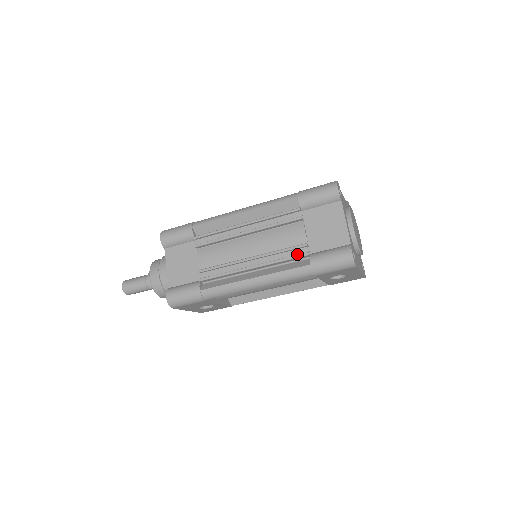
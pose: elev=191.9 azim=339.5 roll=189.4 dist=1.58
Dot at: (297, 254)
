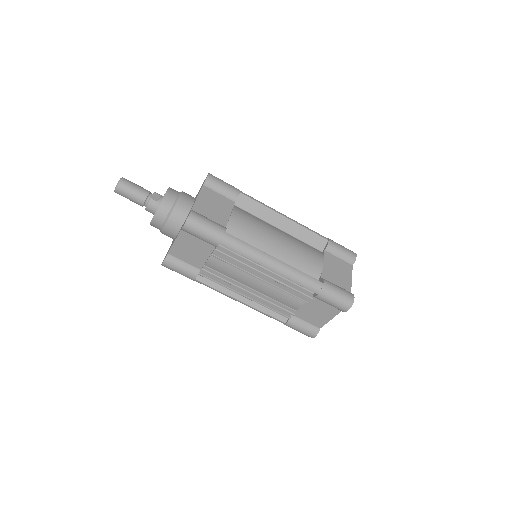
Dot at: occluded
